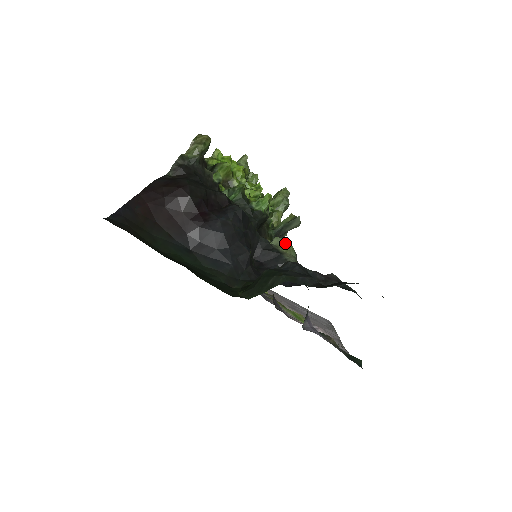
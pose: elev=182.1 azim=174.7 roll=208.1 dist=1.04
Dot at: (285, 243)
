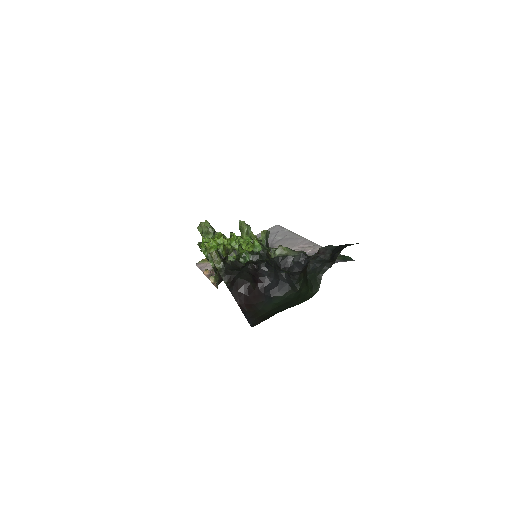
Dot at: (281, 250)
